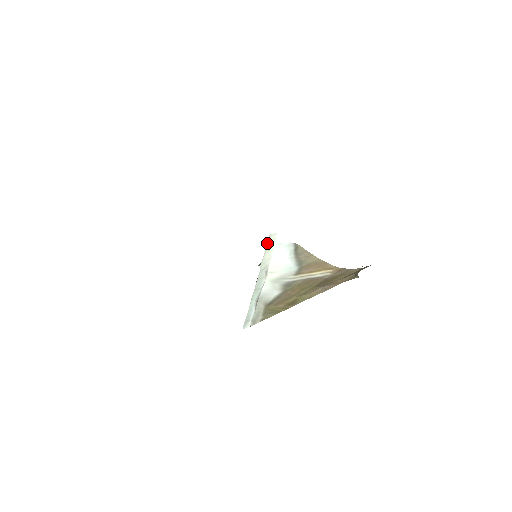
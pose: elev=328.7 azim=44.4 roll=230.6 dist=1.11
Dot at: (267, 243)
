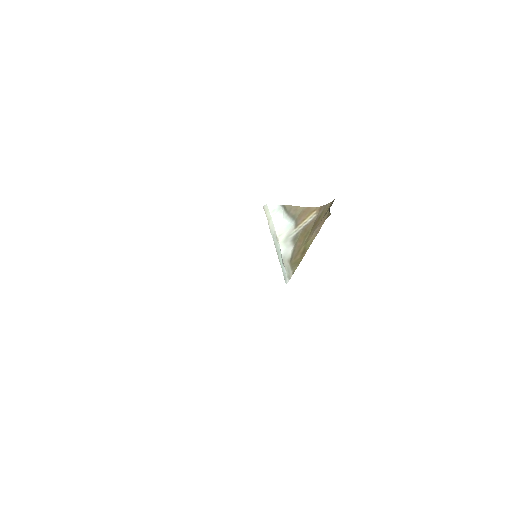
Dot at: occluded
